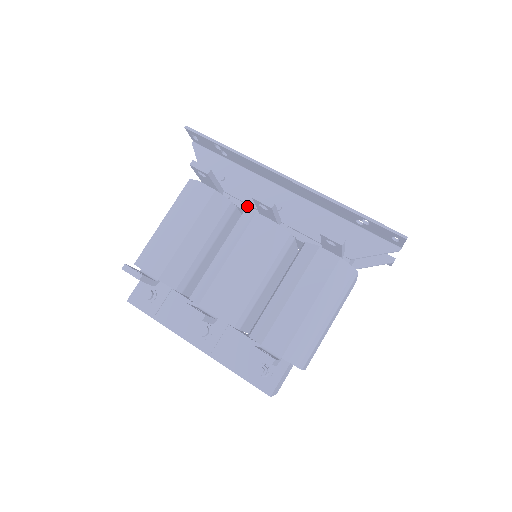
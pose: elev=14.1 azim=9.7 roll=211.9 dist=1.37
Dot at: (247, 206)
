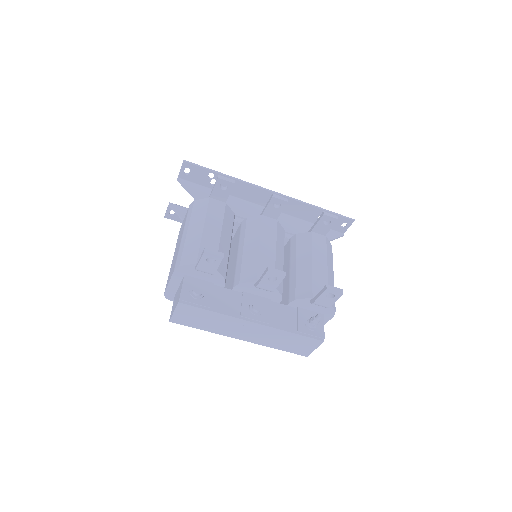
Dot at: (240, 219)
